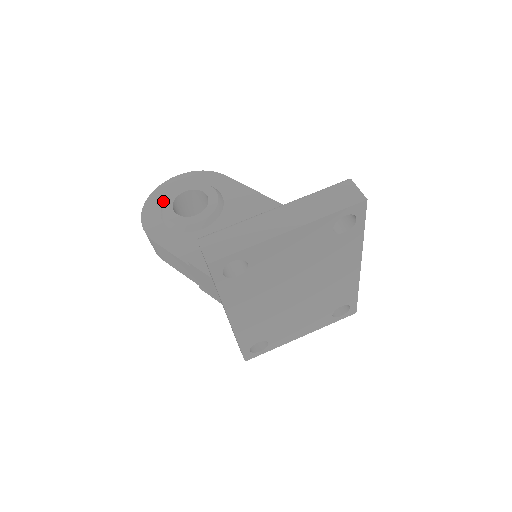
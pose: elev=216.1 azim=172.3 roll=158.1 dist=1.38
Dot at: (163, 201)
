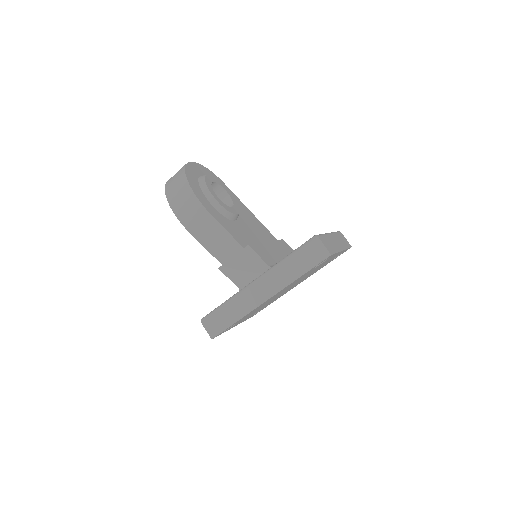
Dot at: (198, 180)
